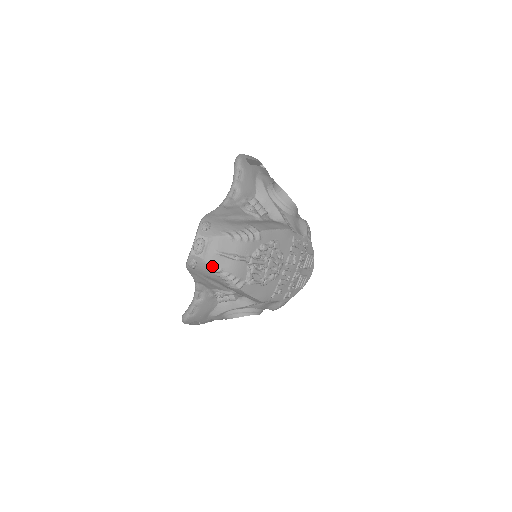
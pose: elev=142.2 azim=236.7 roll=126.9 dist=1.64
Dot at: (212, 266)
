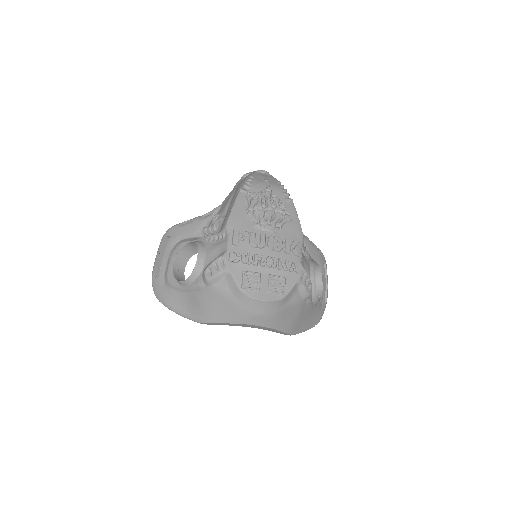
Dot at: (253, 175)
